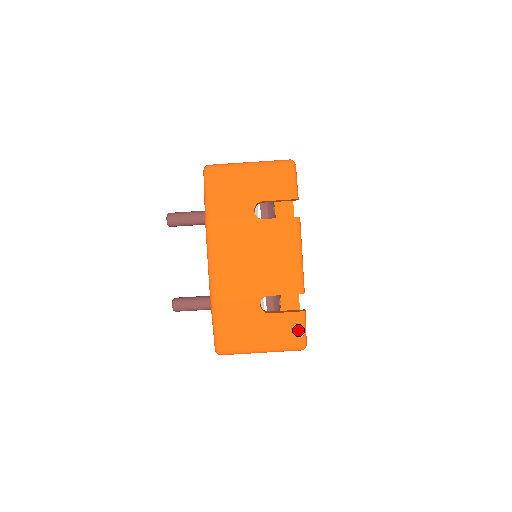
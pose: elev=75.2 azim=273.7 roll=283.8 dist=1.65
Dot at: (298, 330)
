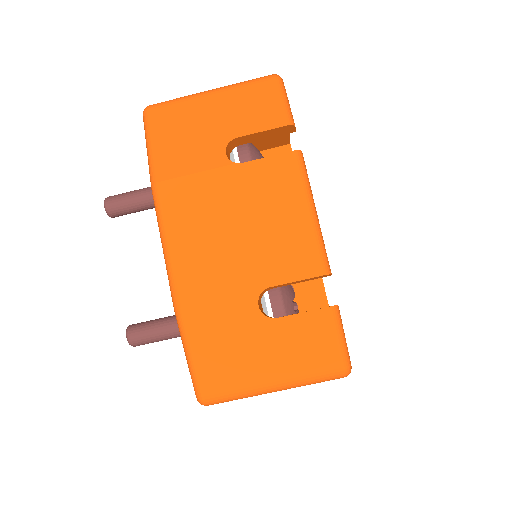
Dot at: (331, 341)
